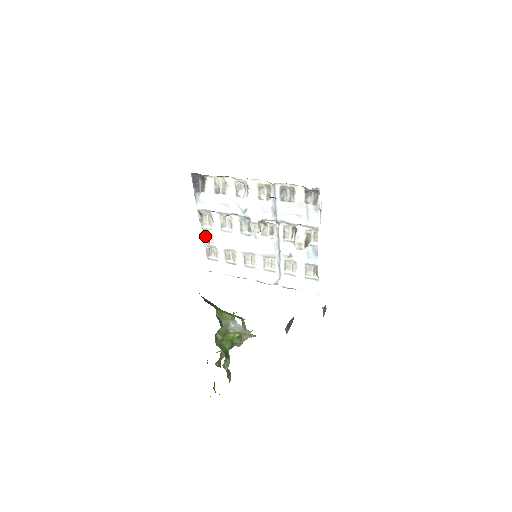
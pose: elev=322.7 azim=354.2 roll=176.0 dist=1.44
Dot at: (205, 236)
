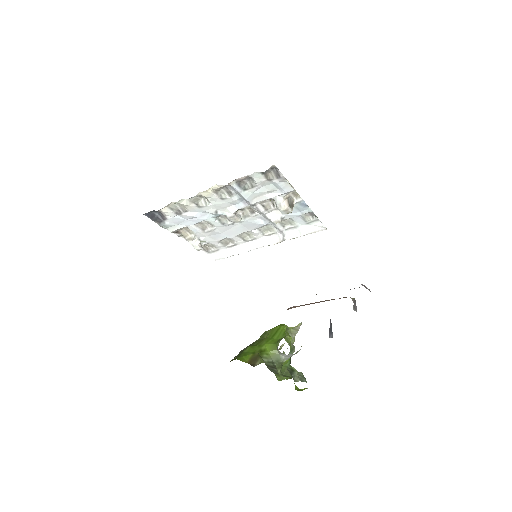
Dot at: (194, 244)
